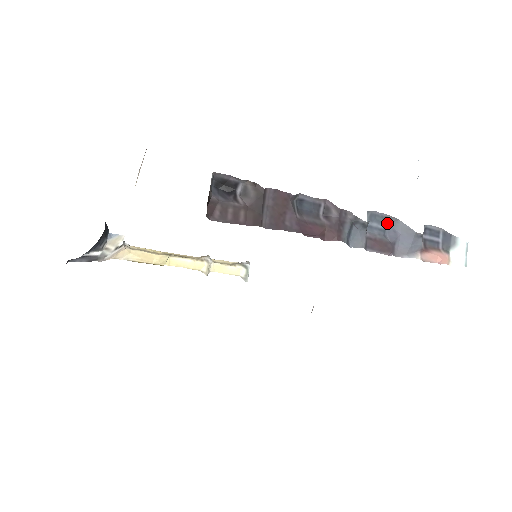
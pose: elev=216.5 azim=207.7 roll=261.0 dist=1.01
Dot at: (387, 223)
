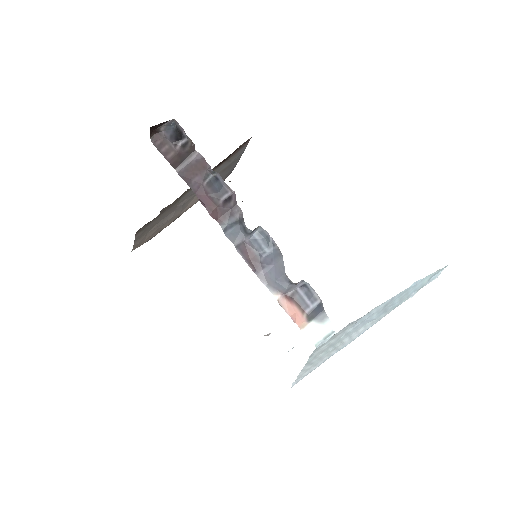
Dot at: (272, 250)
